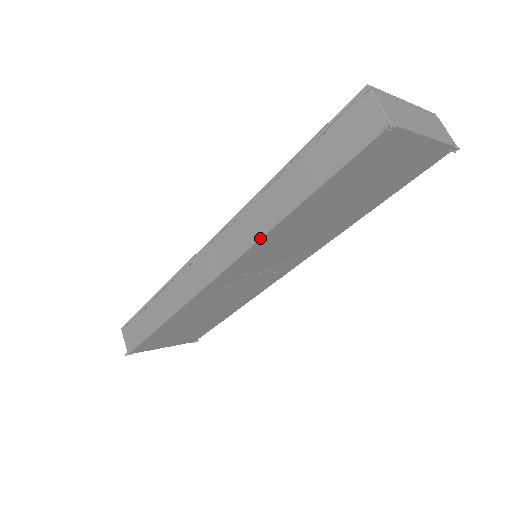
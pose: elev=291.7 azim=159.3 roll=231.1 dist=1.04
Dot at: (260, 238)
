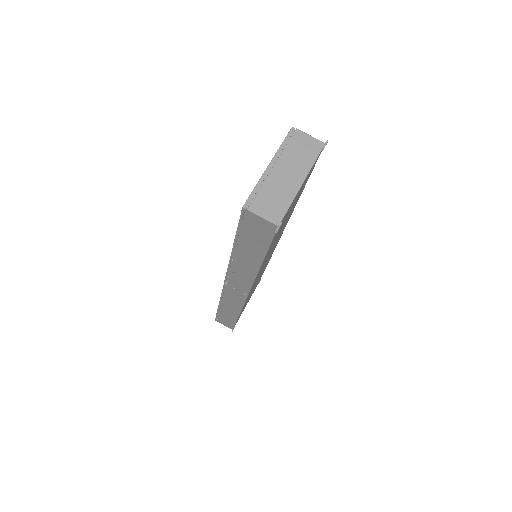
Dot at: occluded
